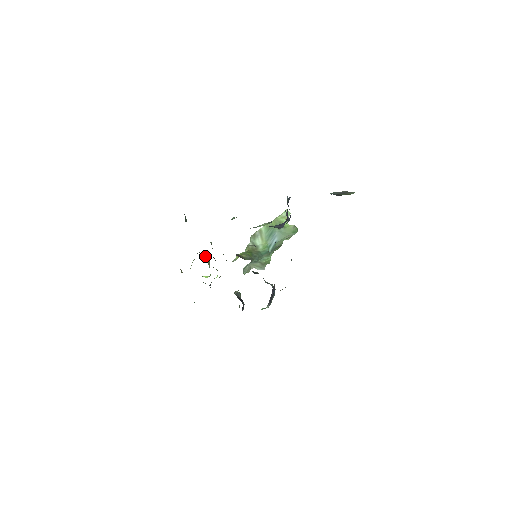
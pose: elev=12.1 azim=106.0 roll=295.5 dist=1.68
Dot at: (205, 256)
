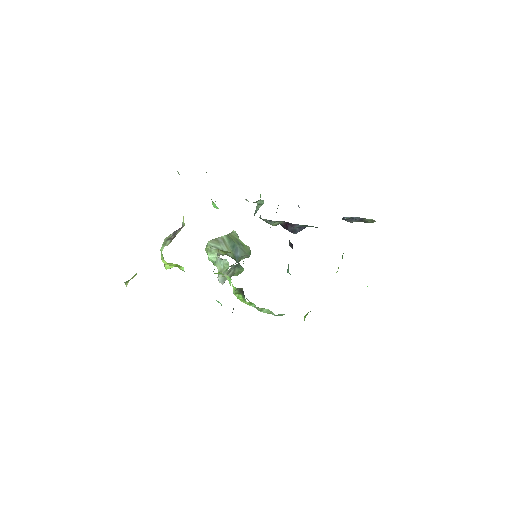
Dot at: occluded
